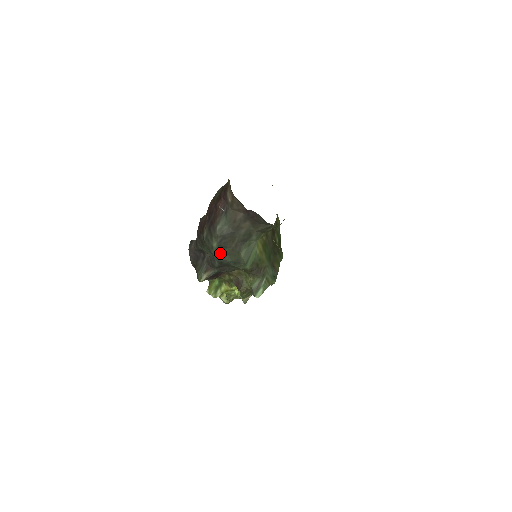
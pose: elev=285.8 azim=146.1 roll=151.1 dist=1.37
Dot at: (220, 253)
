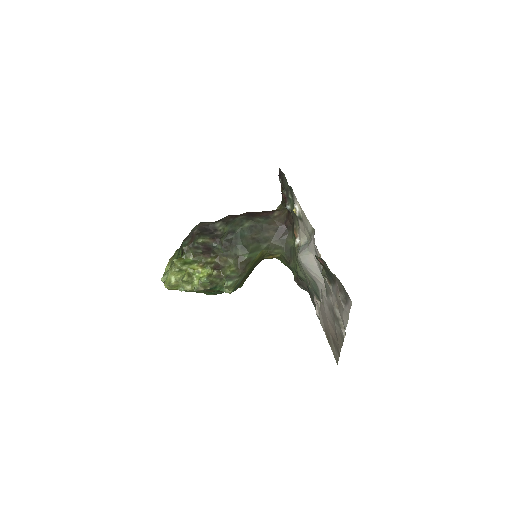
Dot at: (242, 232)
